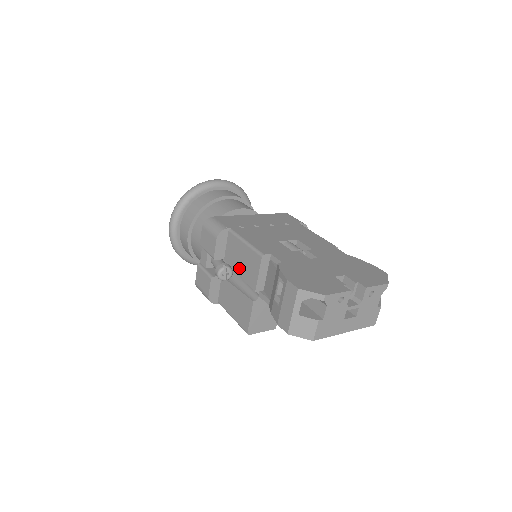
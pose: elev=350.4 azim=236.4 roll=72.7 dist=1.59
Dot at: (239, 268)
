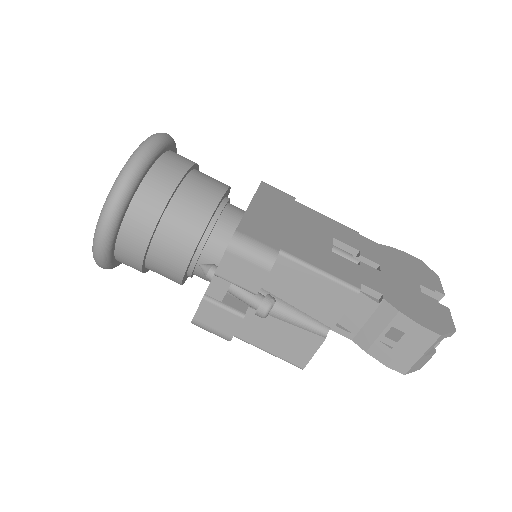
Dot at: (299, 301)
